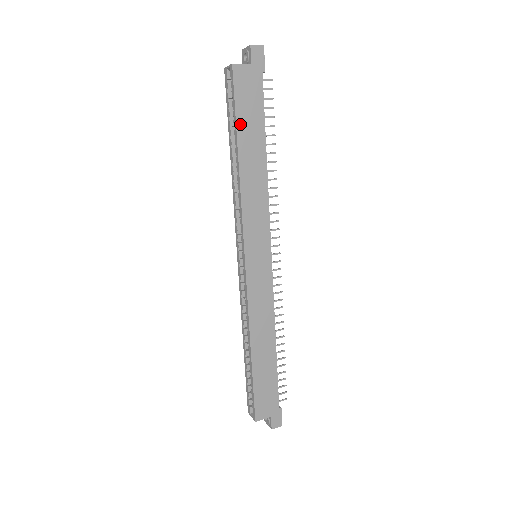
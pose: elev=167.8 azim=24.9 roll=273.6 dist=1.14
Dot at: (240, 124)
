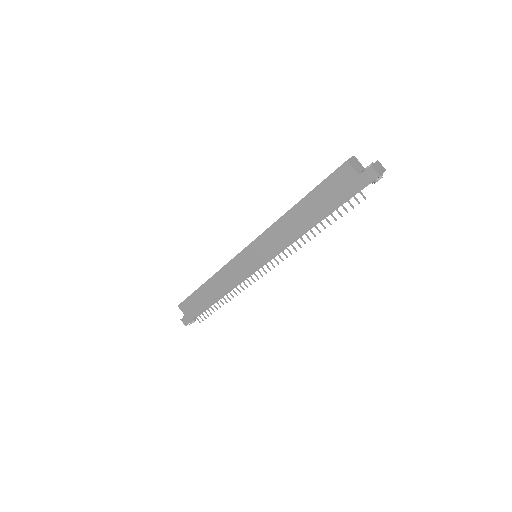
Dot at: (315, 193)
